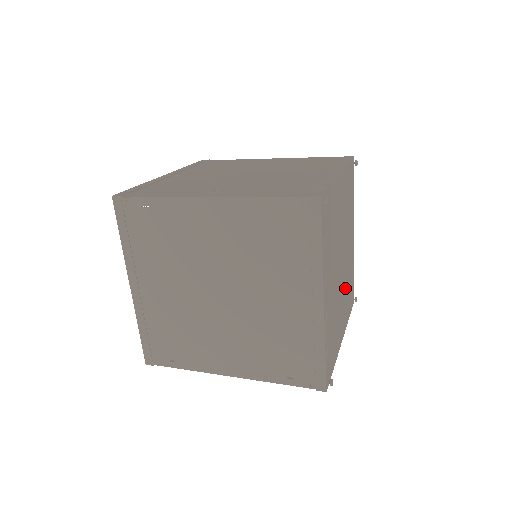
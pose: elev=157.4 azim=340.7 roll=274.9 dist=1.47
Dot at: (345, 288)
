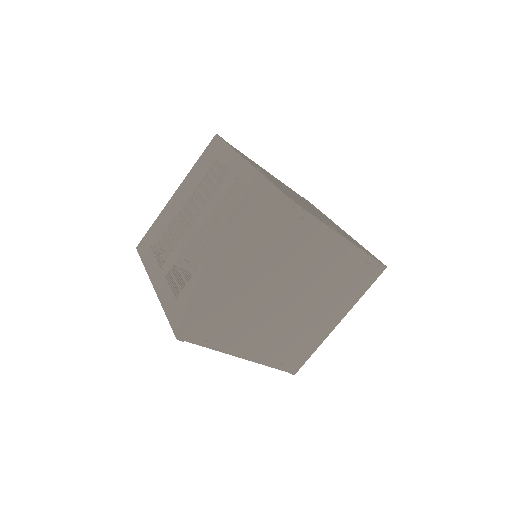
Dot at: occluded
